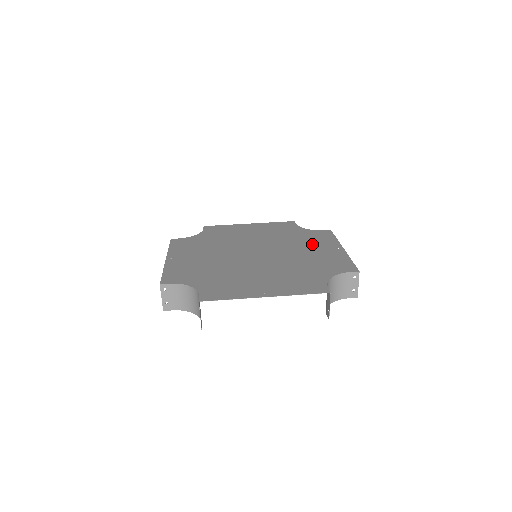
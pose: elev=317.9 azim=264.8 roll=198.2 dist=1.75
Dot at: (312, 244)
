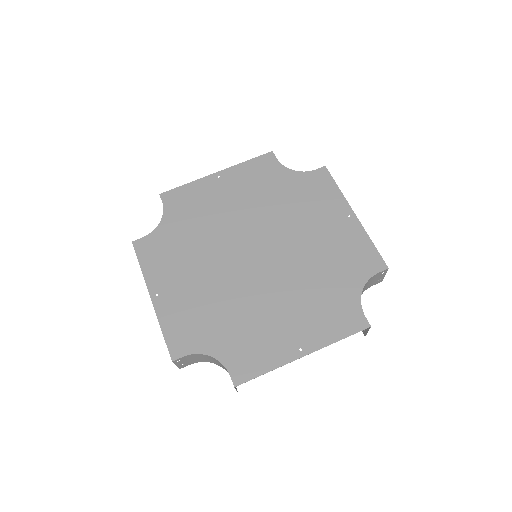
Dot at: (315, 213)
